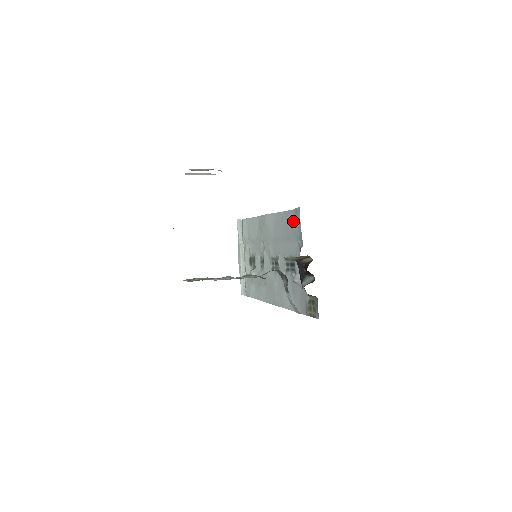
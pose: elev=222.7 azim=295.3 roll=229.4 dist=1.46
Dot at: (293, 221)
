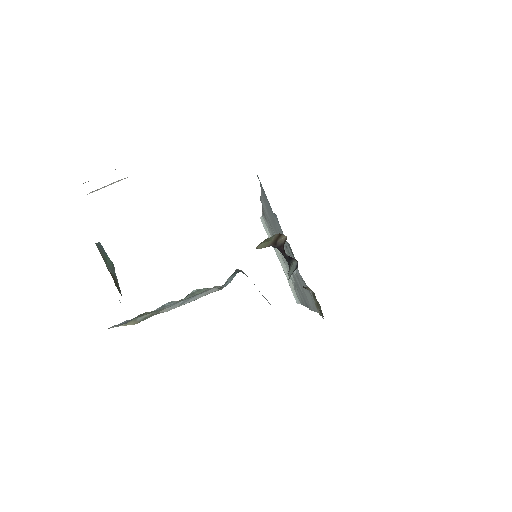
Dot at: occluded
